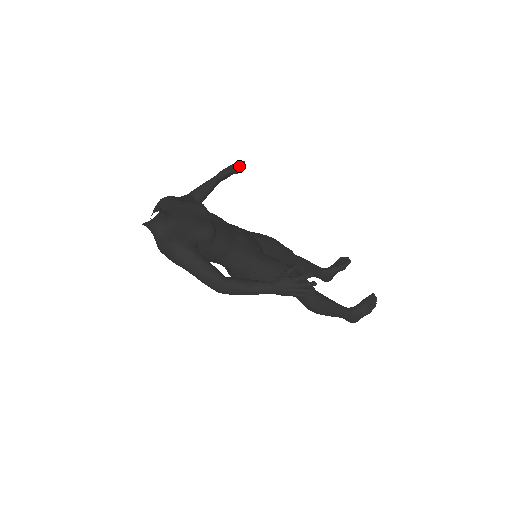
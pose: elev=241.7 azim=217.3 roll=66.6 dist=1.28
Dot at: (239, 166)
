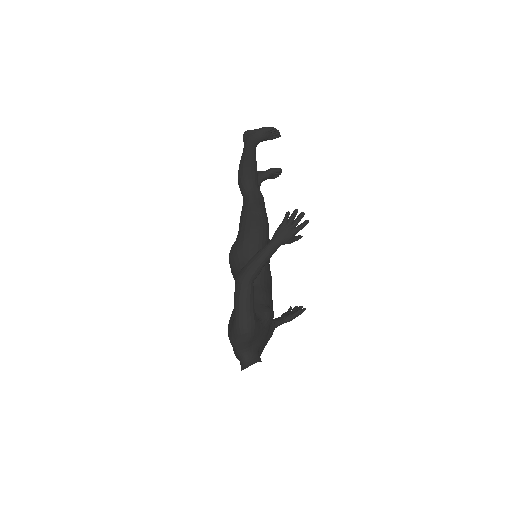
Dot at: (299, 221)
